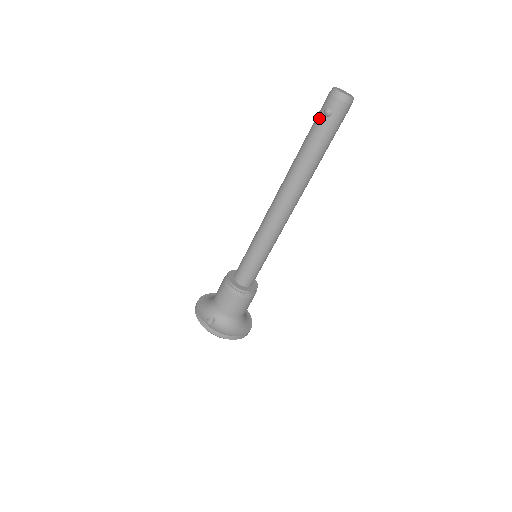
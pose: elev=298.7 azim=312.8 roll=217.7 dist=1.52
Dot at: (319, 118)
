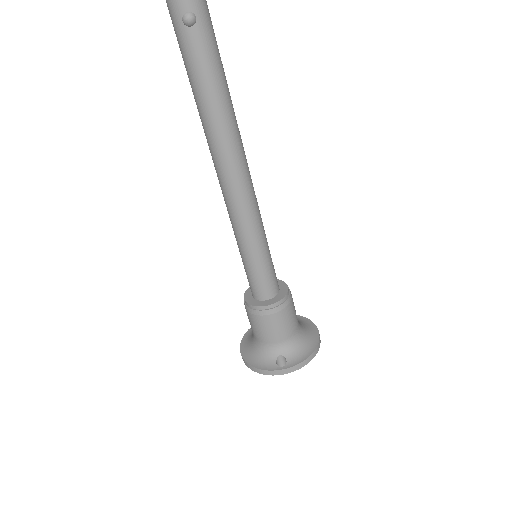
Dot at: (185, 38)
